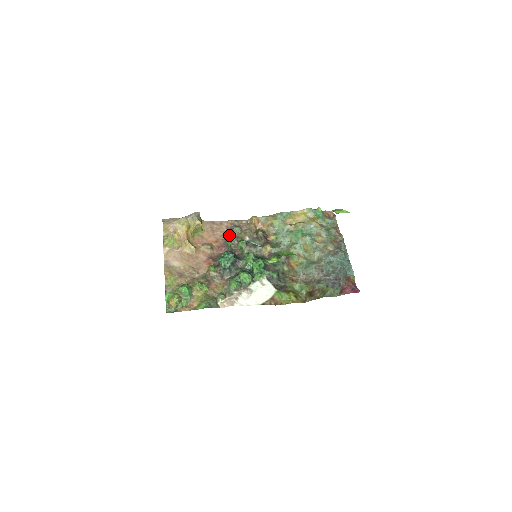
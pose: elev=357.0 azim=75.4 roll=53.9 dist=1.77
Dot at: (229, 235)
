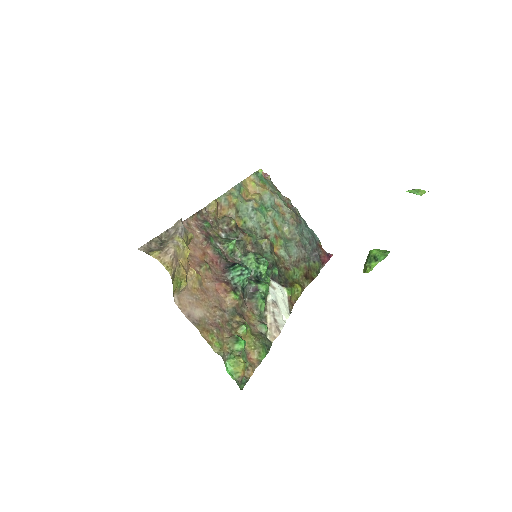
Dot at: (209, 238)
